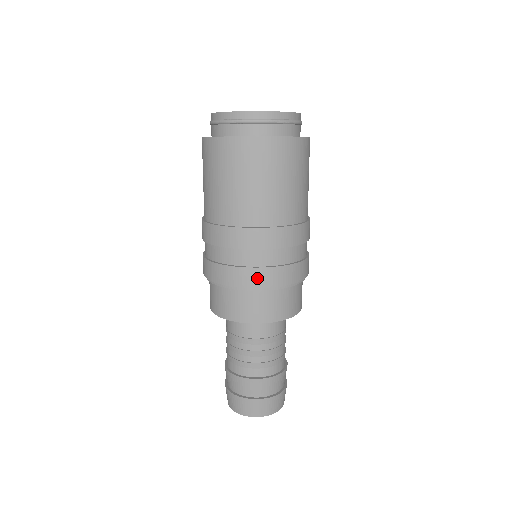
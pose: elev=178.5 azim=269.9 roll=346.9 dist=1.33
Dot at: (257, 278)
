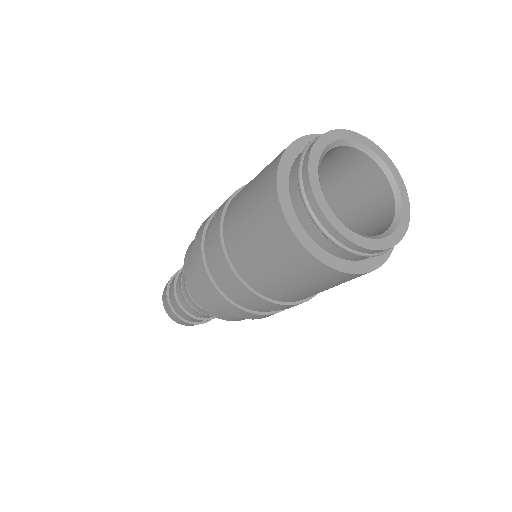
Dot at: occluded
